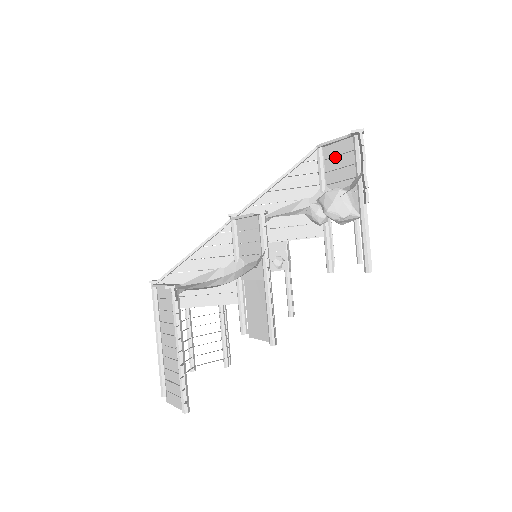
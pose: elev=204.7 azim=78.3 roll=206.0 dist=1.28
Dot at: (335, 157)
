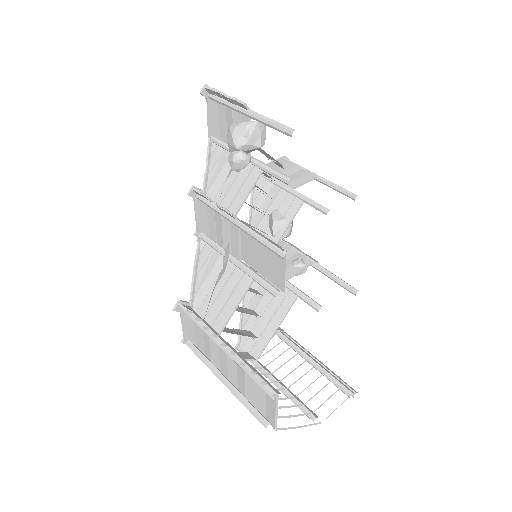
Dot at: (219, 126)
